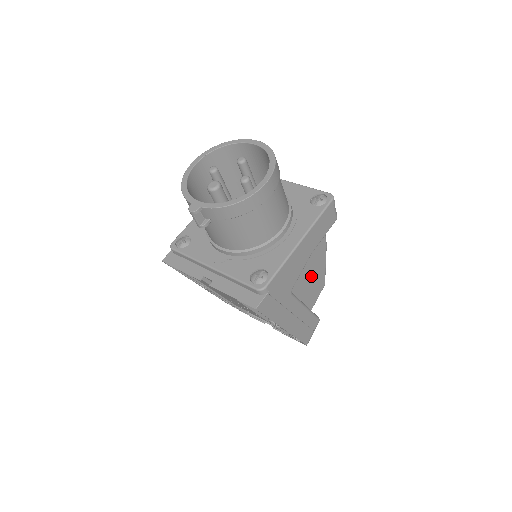
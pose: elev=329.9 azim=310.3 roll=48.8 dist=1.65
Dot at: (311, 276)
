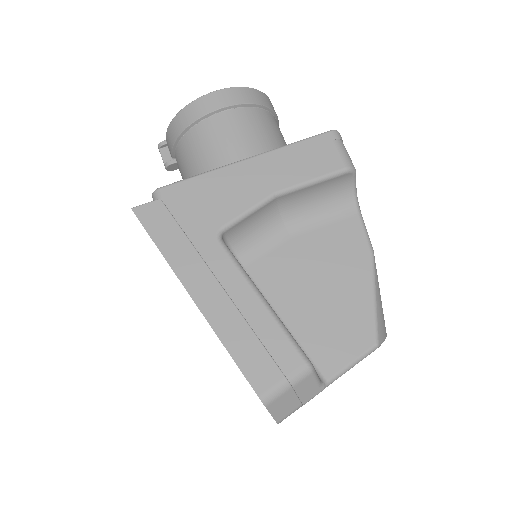
Dot at: (326, 293)
